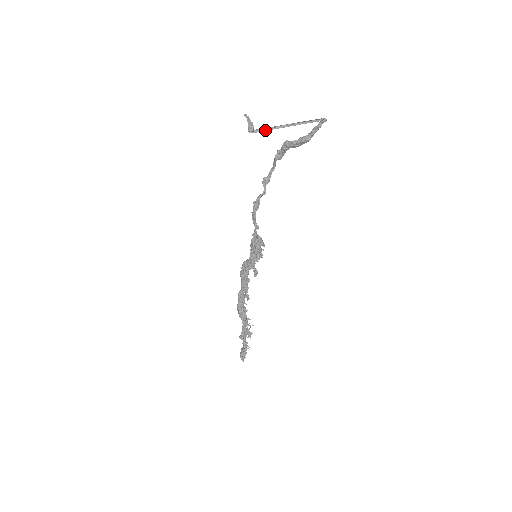
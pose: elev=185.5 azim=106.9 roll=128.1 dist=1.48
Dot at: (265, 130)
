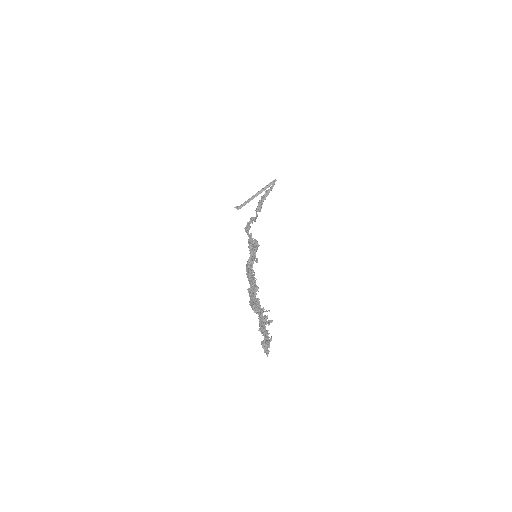
Dot at: (246, 203)
